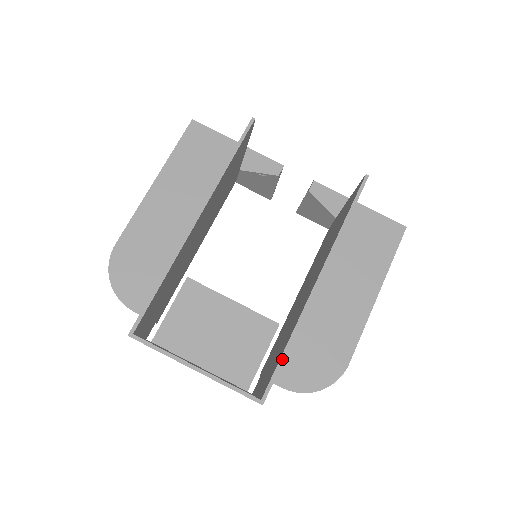
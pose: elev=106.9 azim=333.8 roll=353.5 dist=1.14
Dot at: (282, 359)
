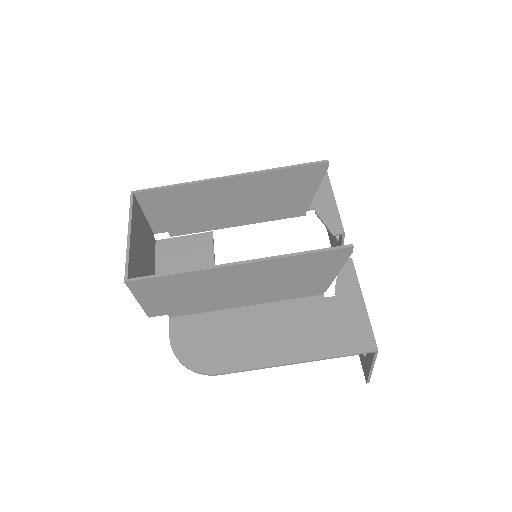
Dot at: (164, 274)
